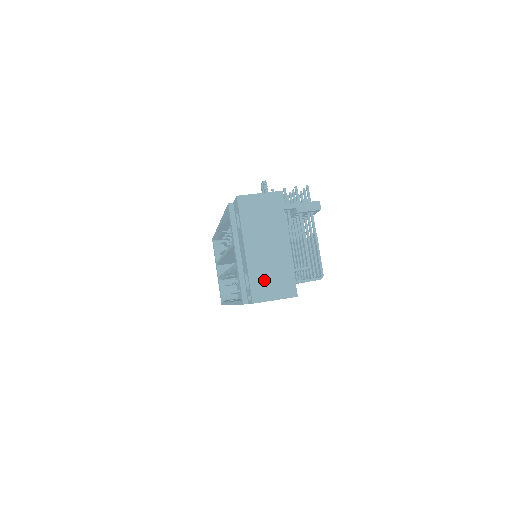
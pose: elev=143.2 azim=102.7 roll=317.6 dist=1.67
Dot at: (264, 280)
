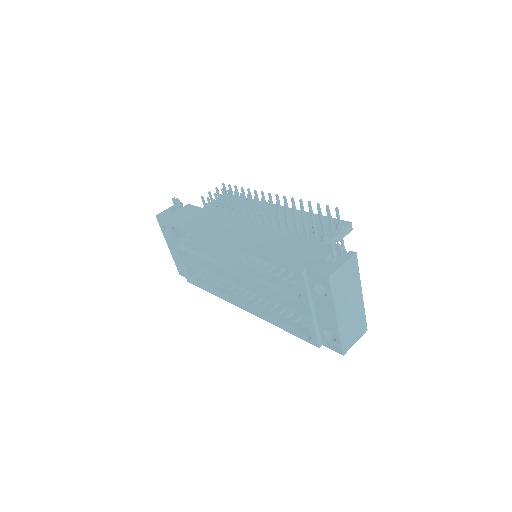
Dot at: (349, 333)
